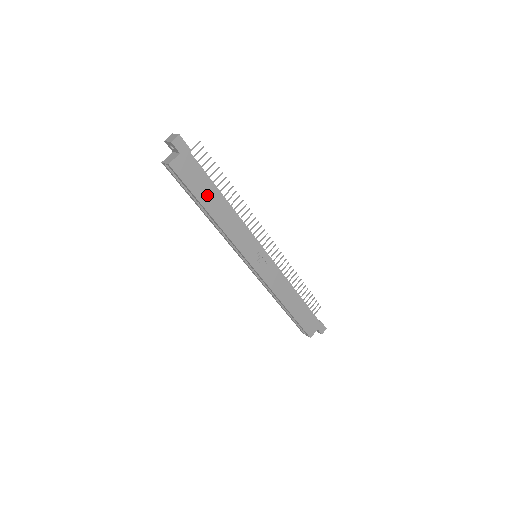
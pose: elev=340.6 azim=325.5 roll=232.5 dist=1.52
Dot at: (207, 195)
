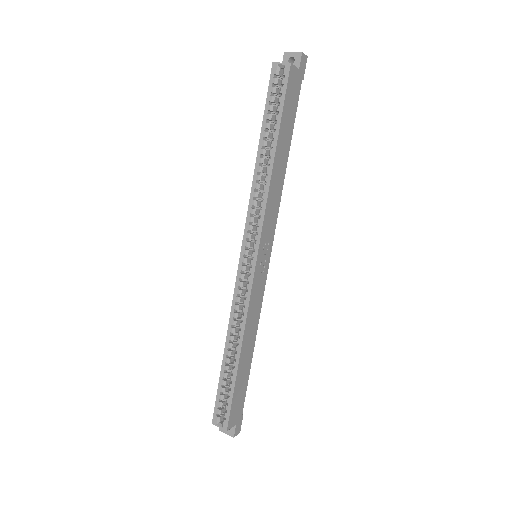
Dot at: (285, 133)
